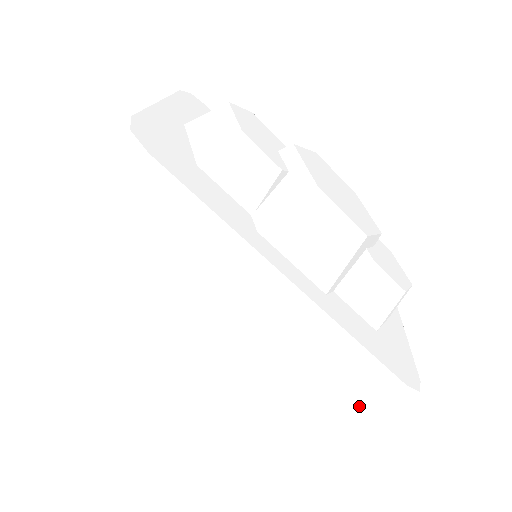
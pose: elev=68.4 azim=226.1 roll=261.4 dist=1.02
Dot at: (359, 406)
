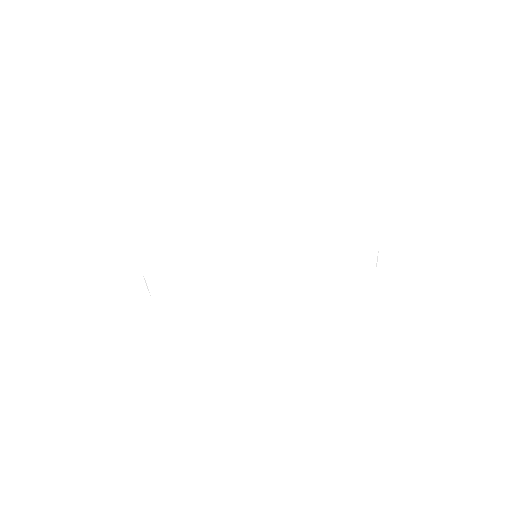
Dot at: (362, 285)
